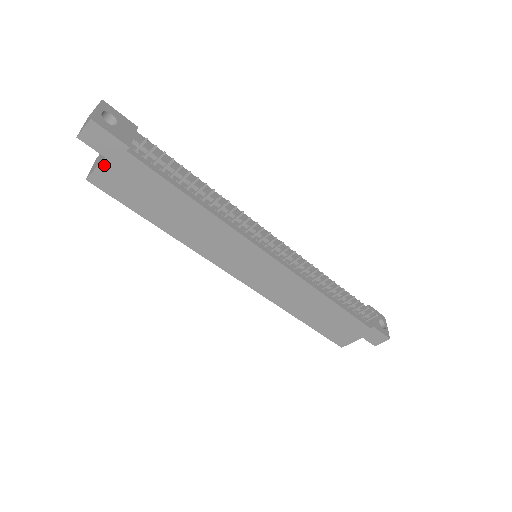
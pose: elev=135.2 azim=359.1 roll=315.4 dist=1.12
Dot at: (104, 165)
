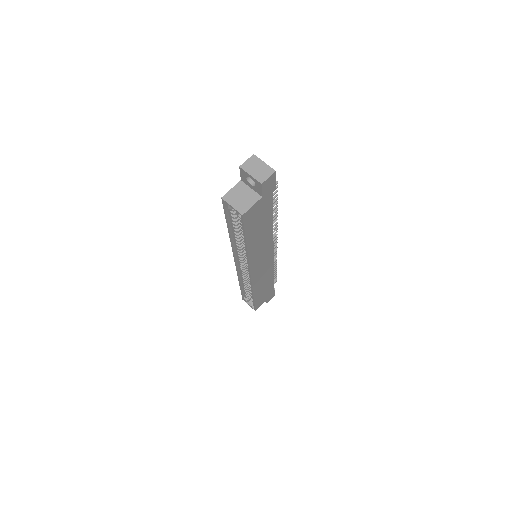
Dot at: (258, 203)
